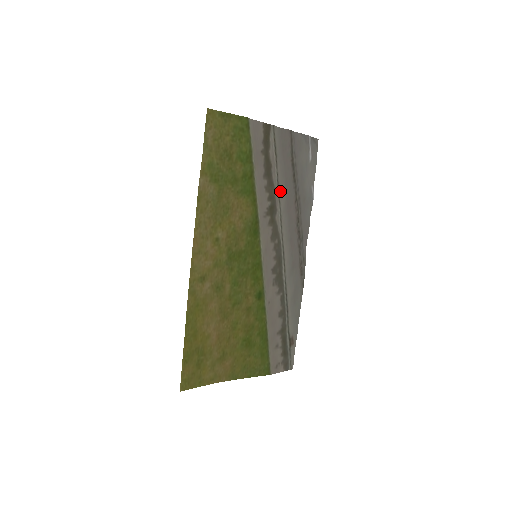
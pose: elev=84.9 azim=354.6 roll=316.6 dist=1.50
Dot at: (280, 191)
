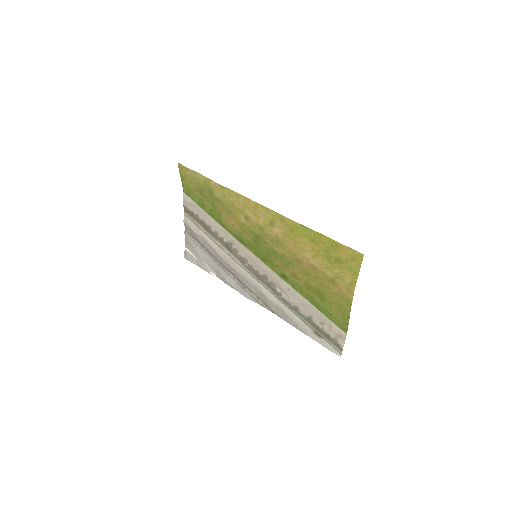
Dot at: (216, 246)
